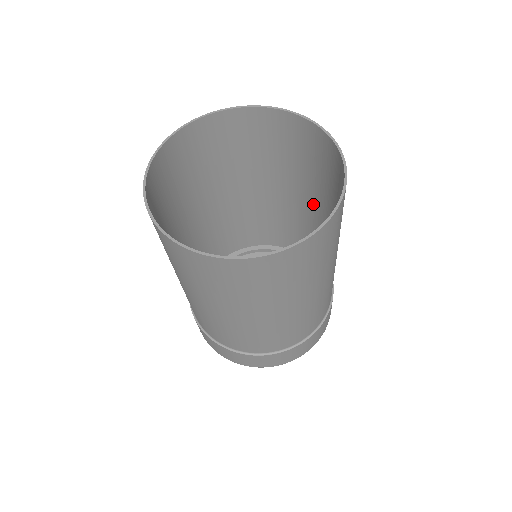
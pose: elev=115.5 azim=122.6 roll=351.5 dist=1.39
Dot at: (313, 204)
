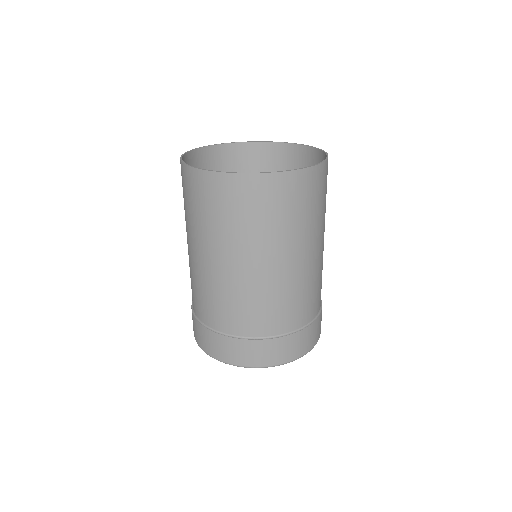
Dot at: occluded
